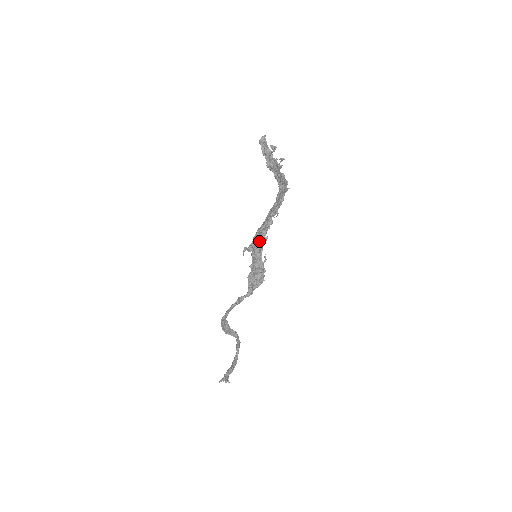
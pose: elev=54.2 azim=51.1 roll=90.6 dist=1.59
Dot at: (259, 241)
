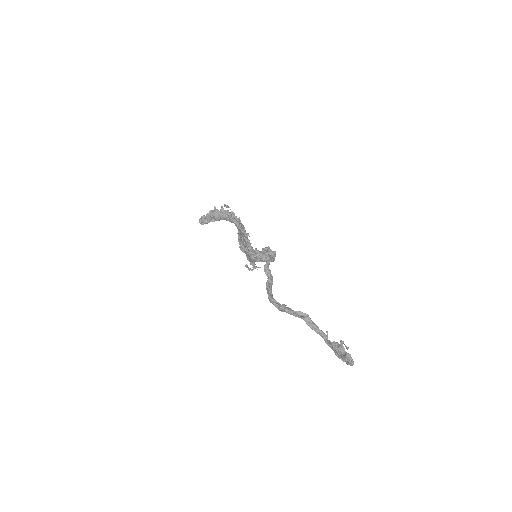
Dot at: occluded
